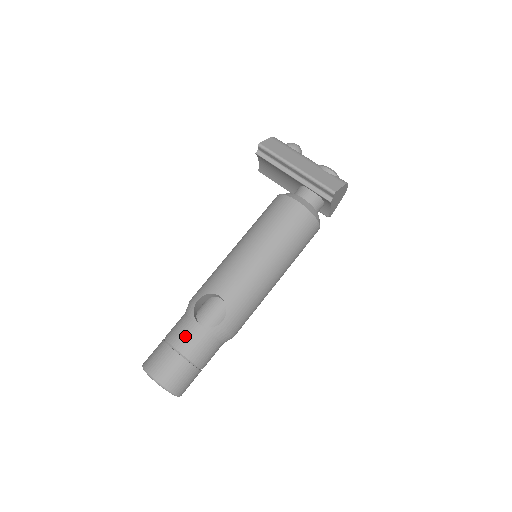
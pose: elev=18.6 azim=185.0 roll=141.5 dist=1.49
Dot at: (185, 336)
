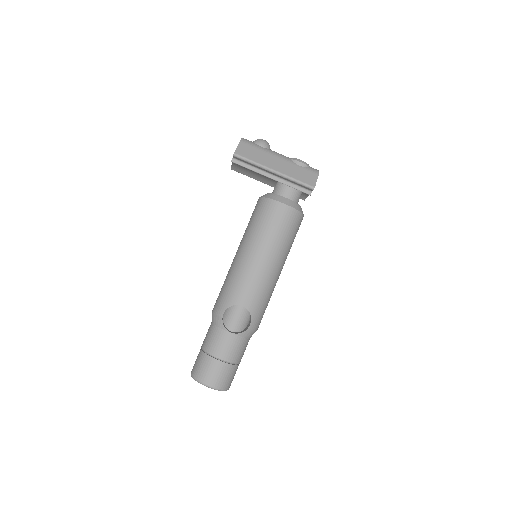
Dot at: (223, 346)
